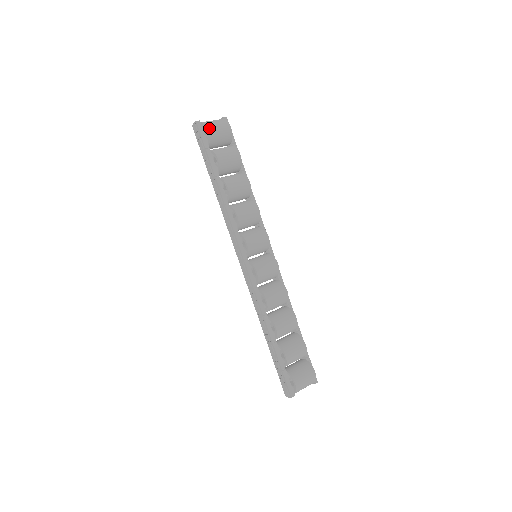
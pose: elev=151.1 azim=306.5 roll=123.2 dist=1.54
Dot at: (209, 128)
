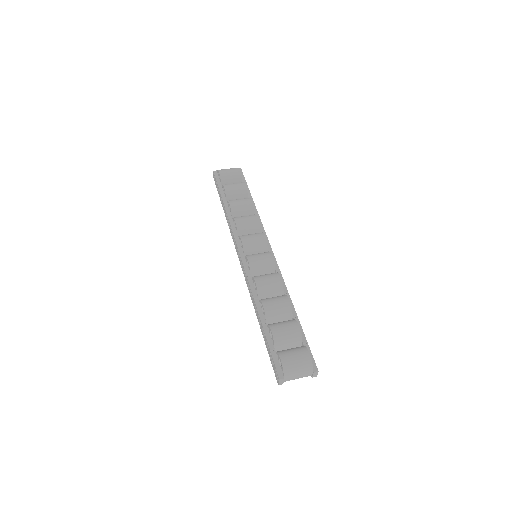
Dot at: (220, 171)
